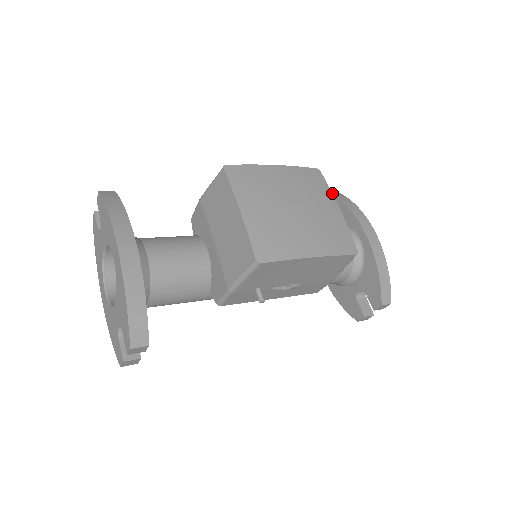
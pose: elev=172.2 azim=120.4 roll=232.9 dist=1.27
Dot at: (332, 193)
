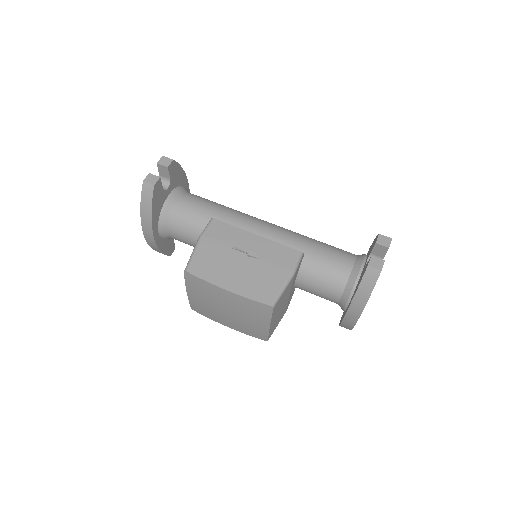
Dot at: (367, 269)
